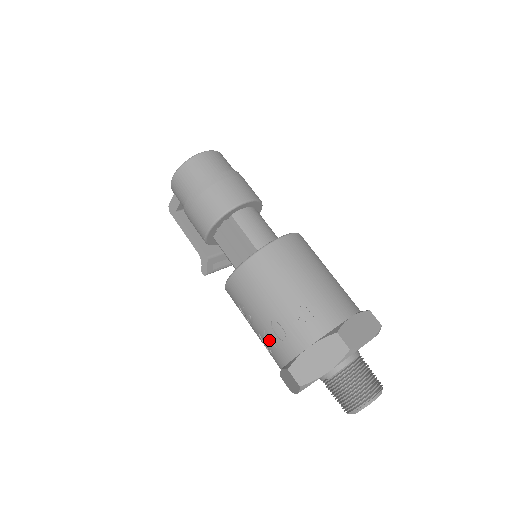
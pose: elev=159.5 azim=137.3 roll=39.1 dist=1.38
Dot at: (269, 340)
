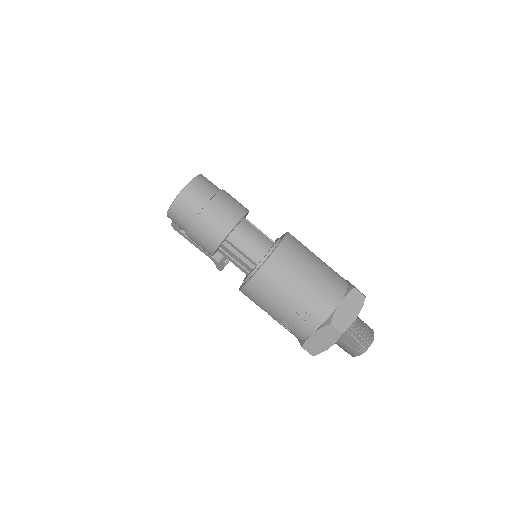
Dot at: (283, 326)
